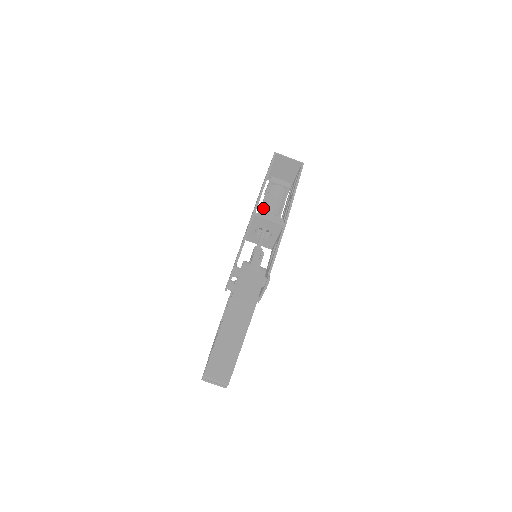
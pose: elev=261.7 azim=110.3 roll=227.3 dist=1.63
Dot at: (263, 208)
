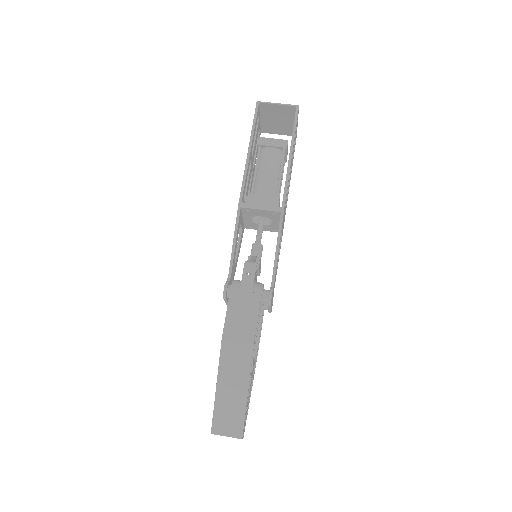
Dot at: (255, 187)
